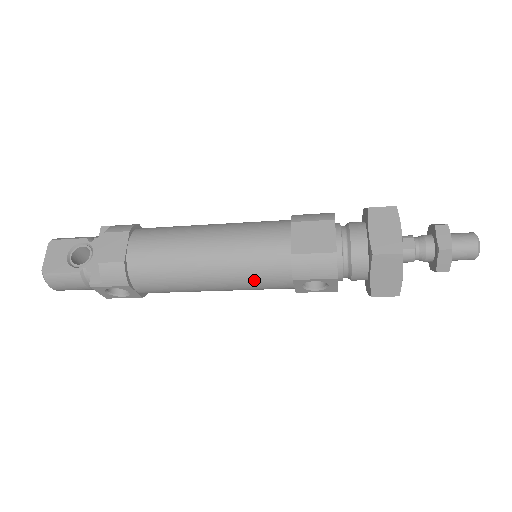
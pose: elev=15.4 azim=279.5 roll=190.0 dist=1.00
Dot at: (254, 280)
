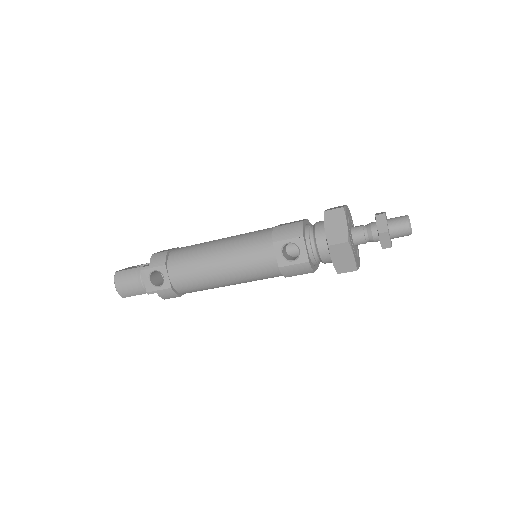
Dot at: (248, 251)
